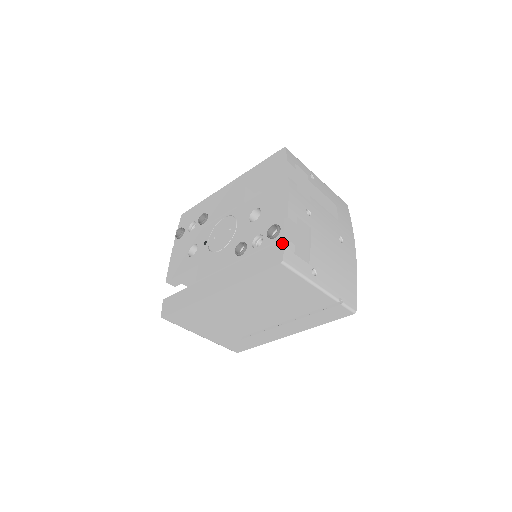
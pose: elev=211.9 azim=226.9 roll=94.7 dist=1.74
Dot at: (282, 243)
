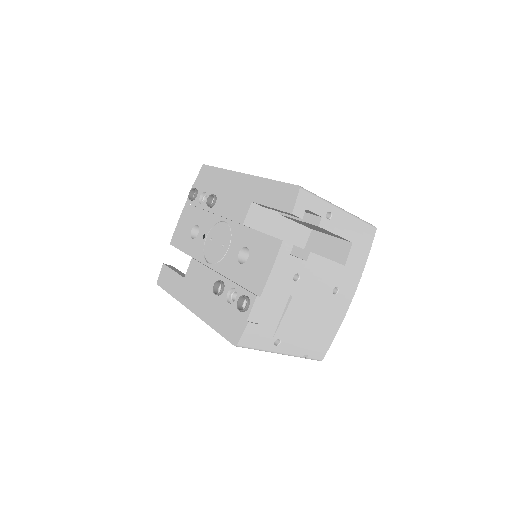
Dot at: (244, 325)
